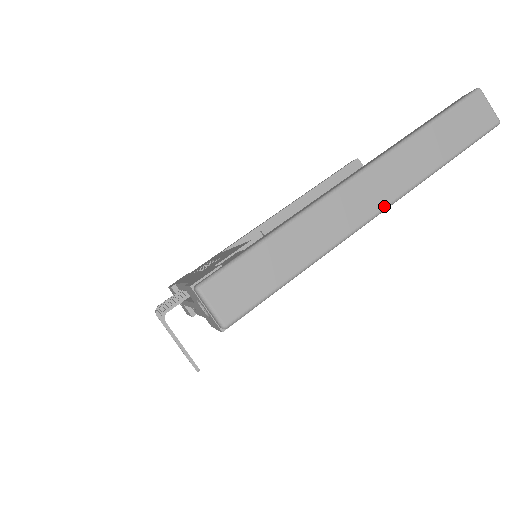
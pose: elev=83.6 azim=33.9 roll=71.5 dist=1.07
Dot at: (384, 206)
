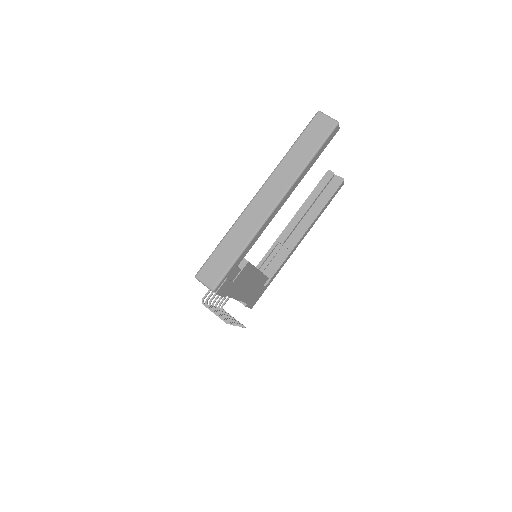
Dot at: (278, 200)
